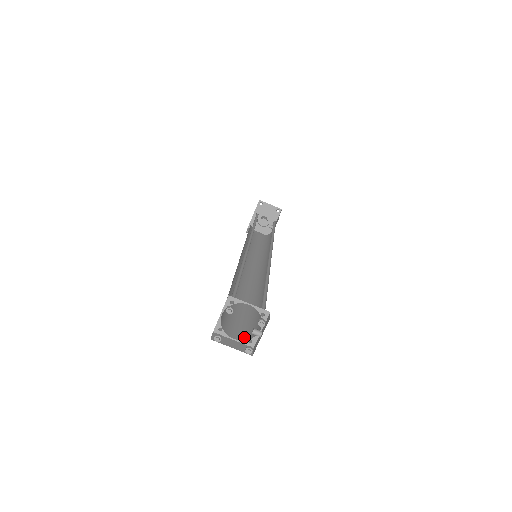
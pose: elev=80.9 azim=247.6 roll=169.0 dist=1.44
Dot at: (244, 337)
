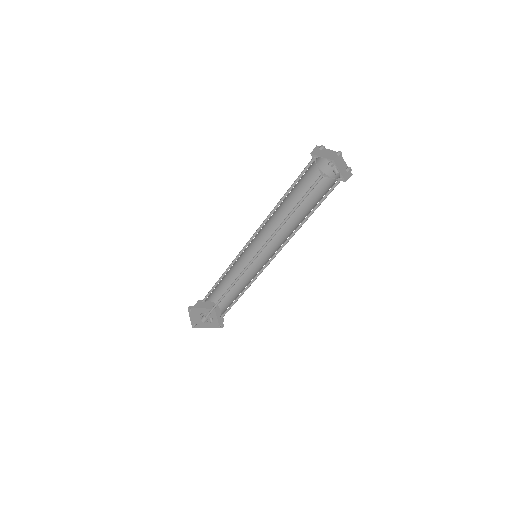
Dot at: occluded
